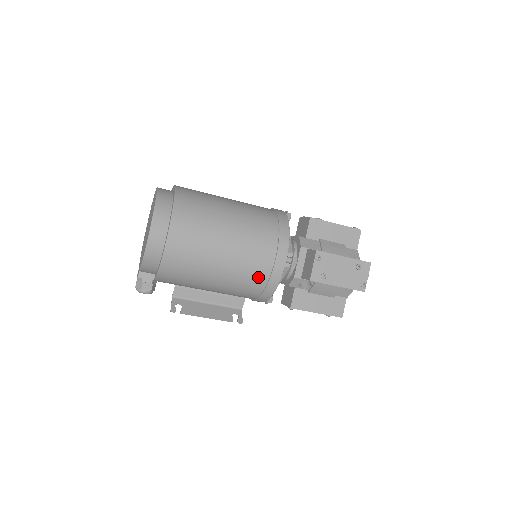
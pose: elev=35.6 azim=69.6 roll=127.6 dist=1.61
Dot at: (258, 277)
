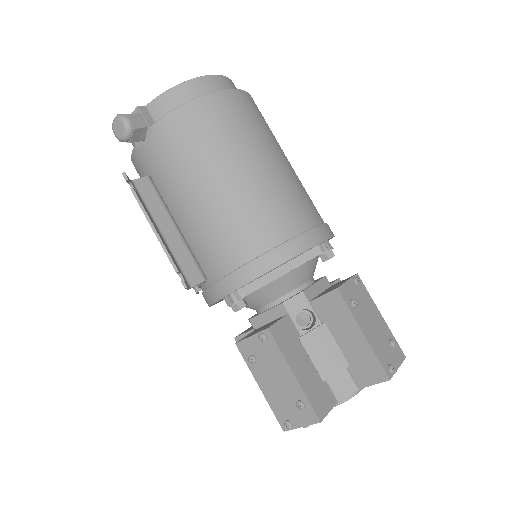
Dot at: (282, 223)
